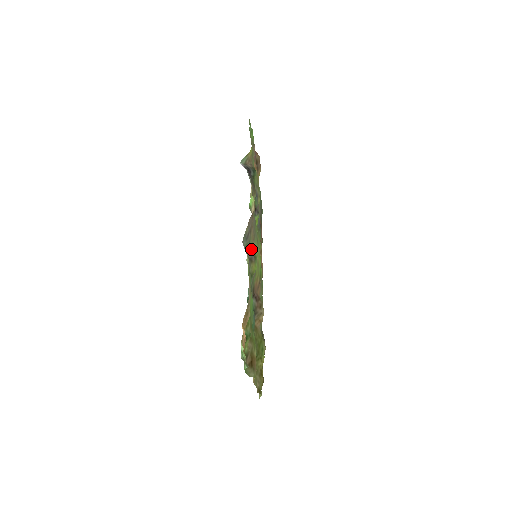
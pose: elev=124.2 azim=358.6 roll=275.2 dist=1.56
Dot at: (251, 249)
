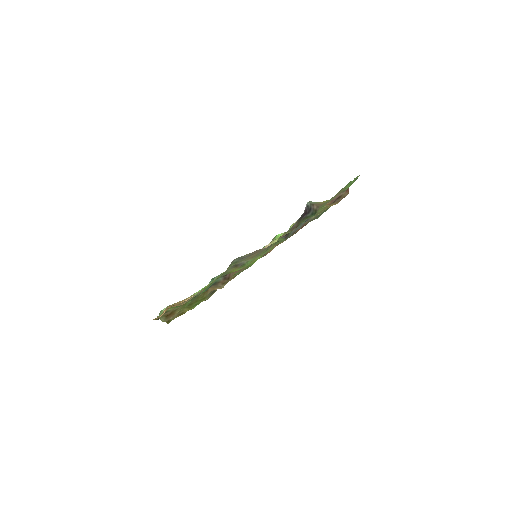
Dot at: (245, 260)
